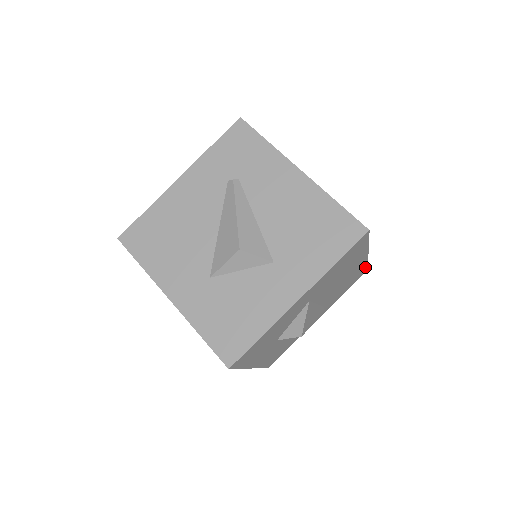
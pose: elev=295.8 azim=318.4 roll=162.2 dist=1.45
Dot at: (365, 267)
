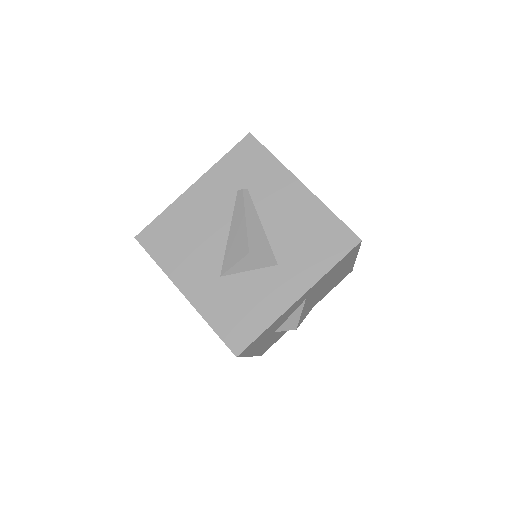
Dot at: (351, 268)
